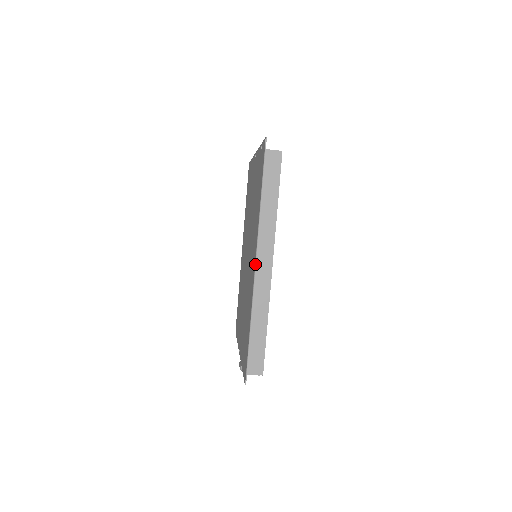
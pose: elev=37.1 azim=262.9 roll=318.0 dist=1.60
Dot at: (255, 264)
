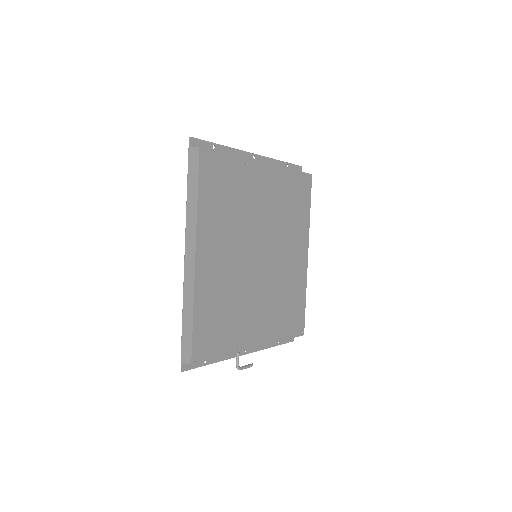
Dot at: (184, 256)
